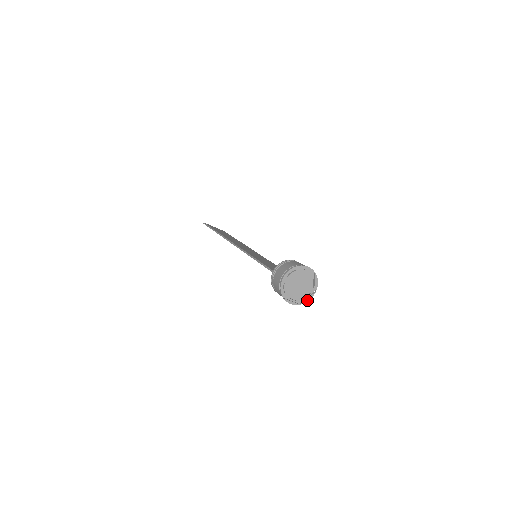
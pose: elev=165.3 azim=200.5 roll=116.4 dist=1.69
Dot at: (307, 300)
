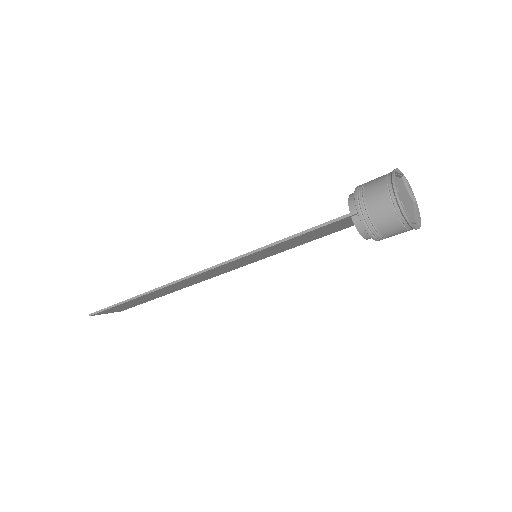
Dot at: (419, 216)
